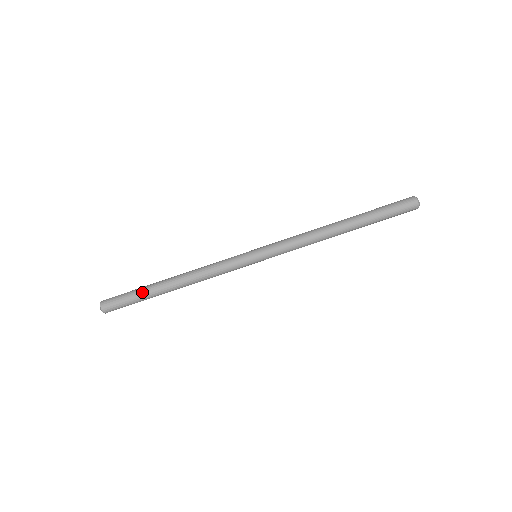
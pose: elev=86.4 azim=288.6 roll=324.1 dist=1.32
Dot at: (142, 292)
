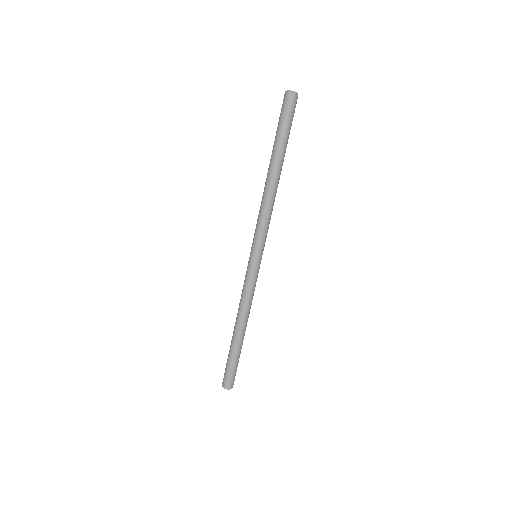
Dot at: (230, 354)
